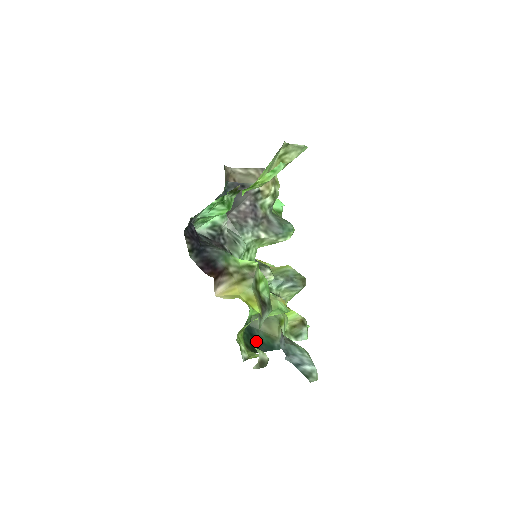
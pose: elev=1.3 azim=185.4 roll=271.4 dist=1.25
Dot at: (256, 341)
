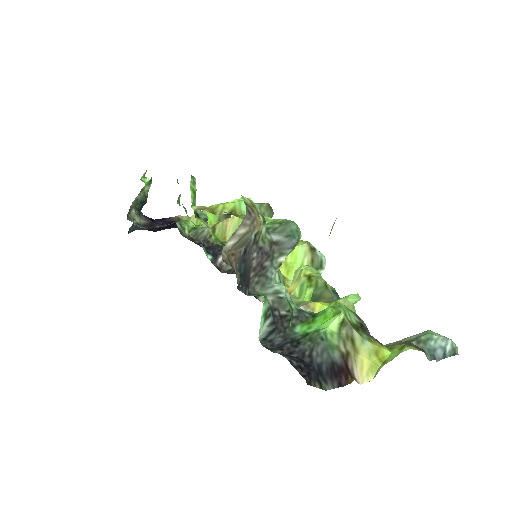
Dot at: occluded
